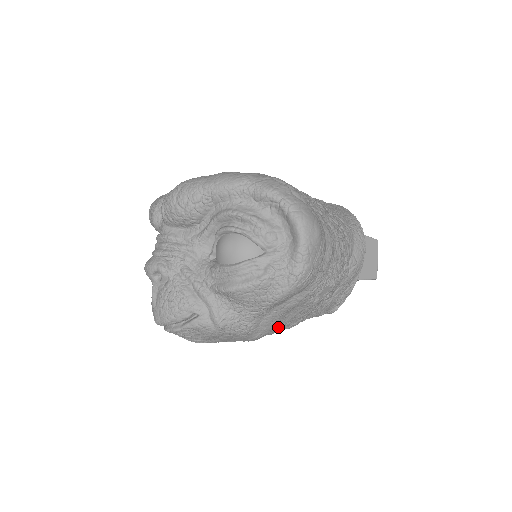
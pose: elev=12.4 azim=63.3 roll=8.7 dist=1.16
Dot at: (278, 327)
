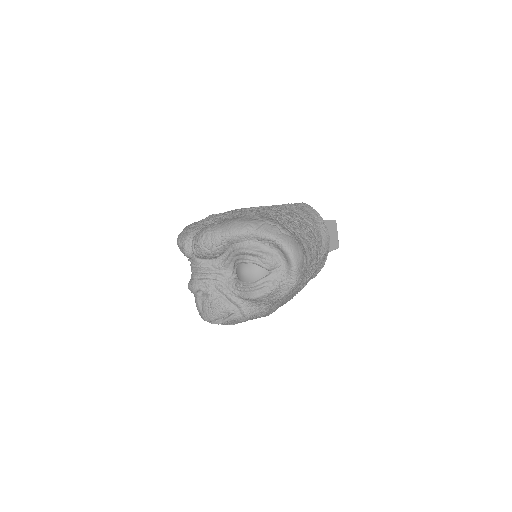
Dot at: occluded
